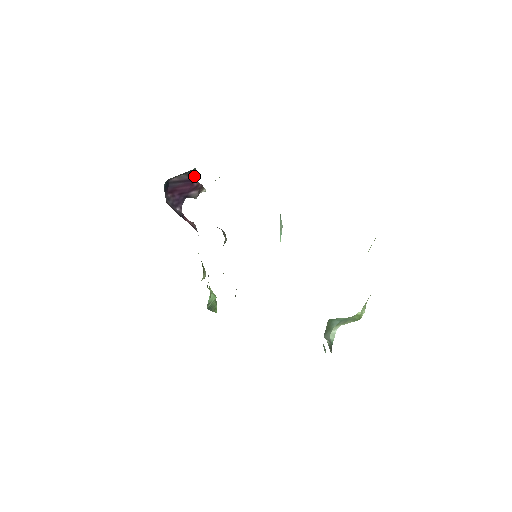
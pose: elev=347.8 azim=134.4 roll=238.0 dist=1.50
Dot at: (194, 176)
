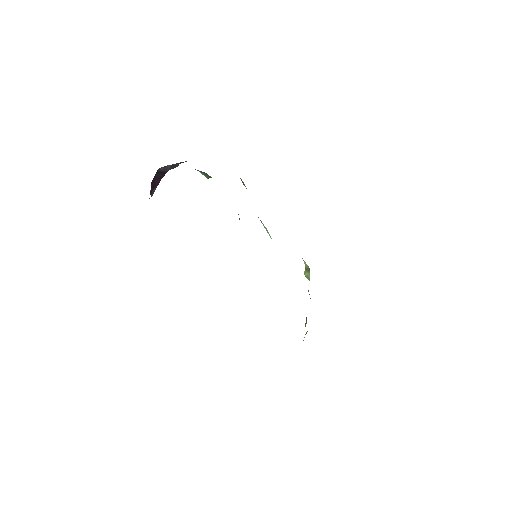
Dot at: occluded
